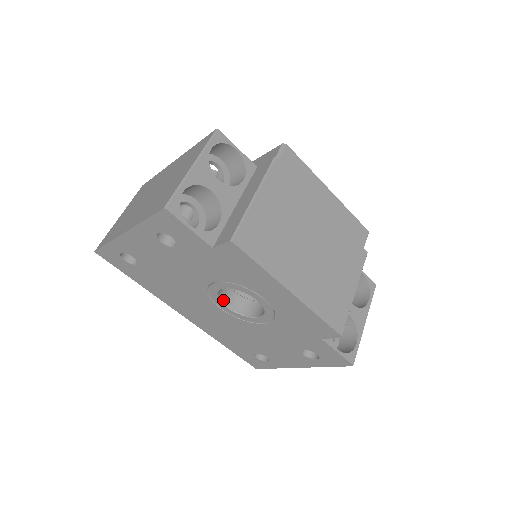
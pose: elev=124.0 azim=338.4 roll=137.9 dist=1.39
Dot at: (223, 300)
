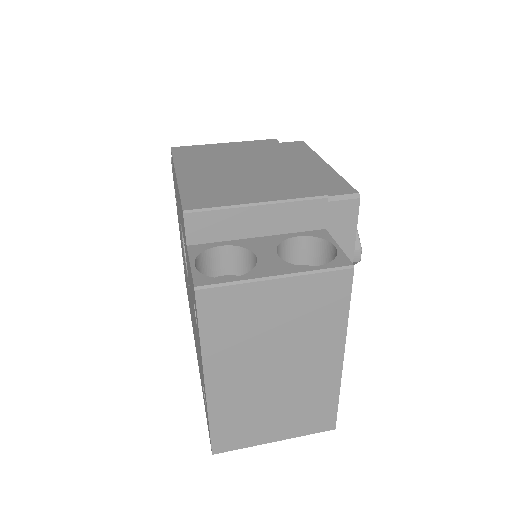
Dot at: occluded
